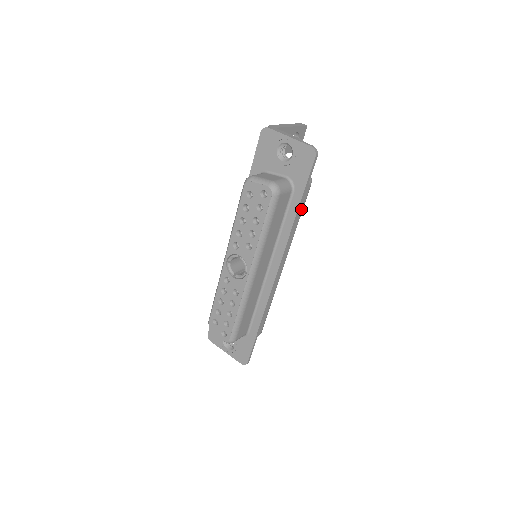
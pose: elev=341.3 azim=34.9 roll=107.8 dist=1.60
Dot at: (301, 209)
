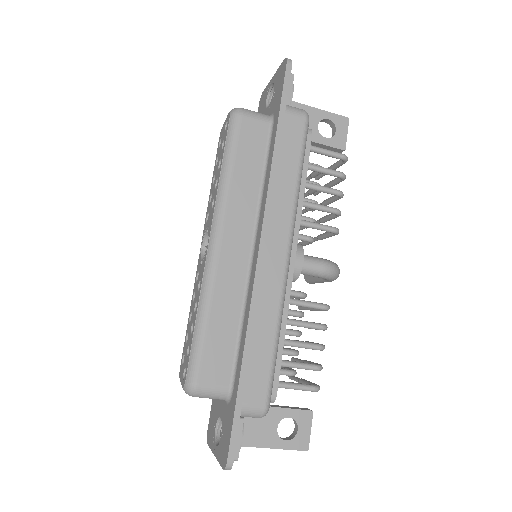
Dot at: (296, 154)
